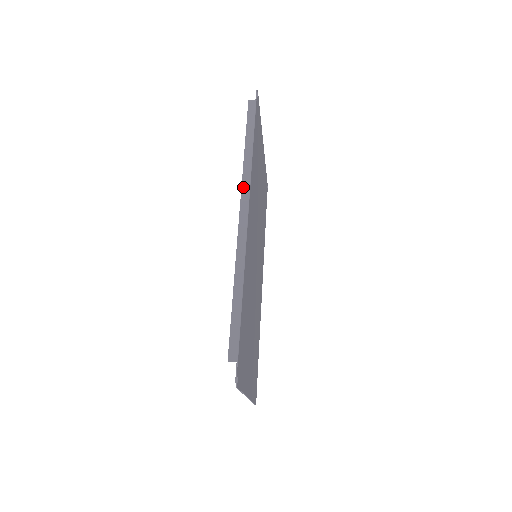
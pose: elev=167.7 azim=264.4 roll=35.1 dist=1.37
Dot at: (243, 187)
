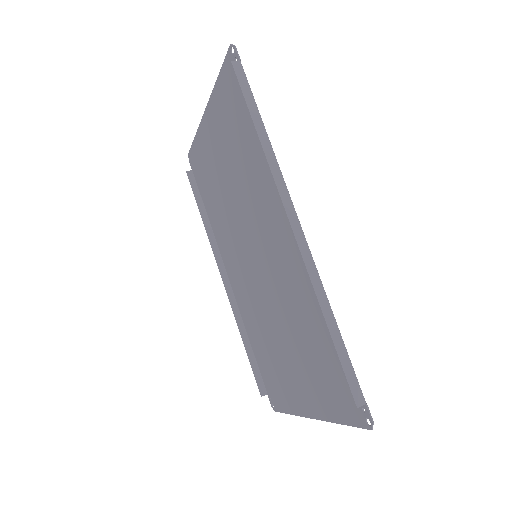
Dot at: (279, 187)
